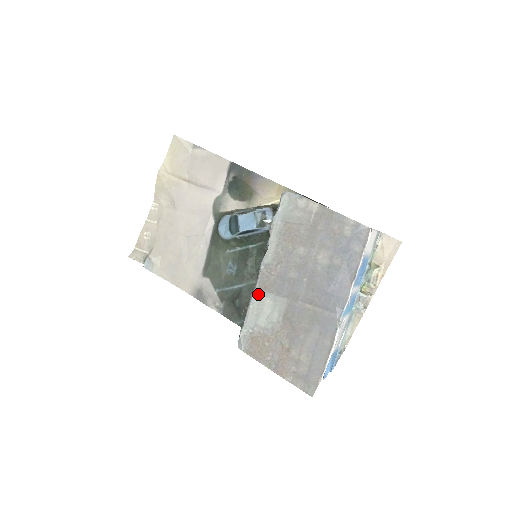
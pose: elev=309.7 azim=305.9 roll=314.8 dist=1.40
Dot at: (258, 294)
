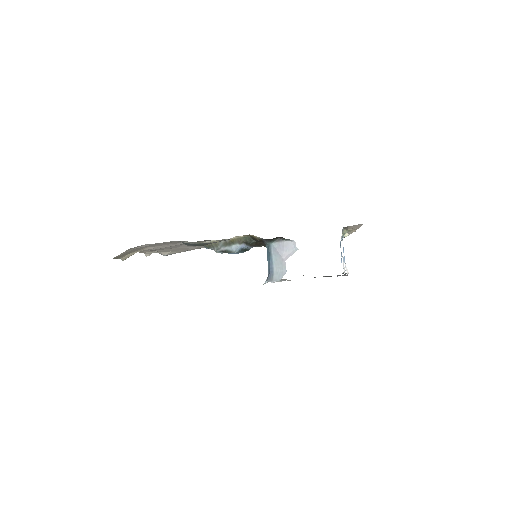
Dot at: occluded
